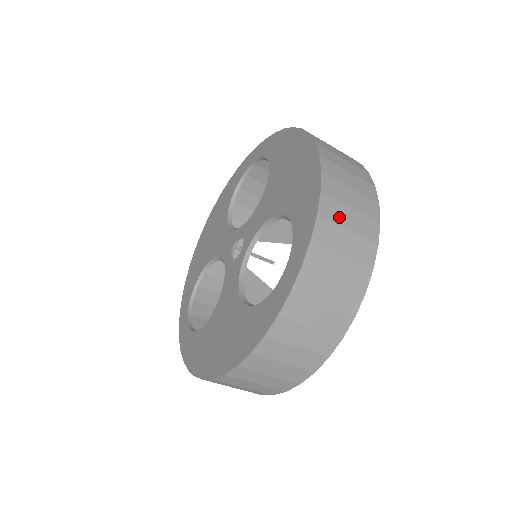
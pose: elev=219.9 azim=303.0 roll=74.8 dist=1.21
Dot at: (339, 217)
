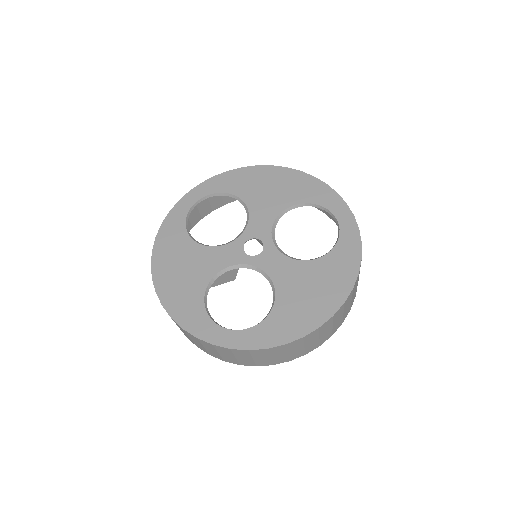
Dot at: (276, 353)
